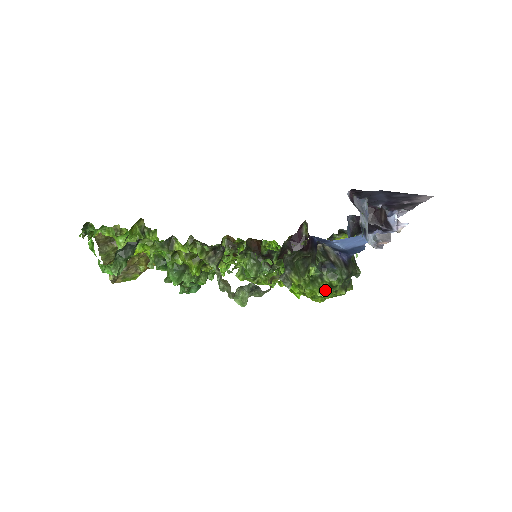
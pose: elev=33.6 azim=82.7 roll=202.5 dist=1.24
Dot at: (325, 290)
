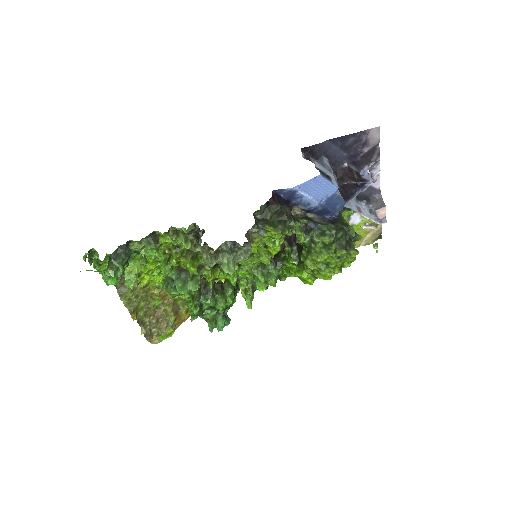
Dot at: (322, 253)
